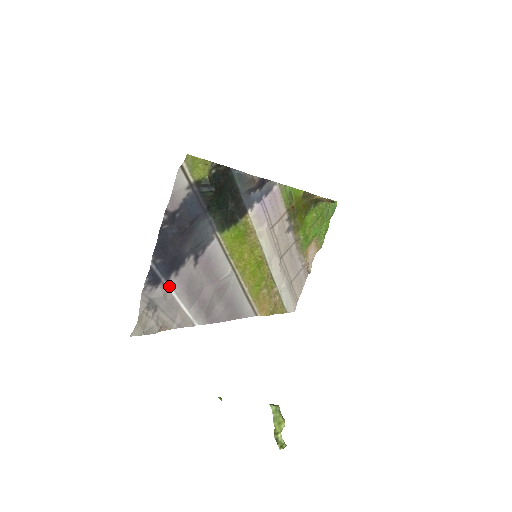
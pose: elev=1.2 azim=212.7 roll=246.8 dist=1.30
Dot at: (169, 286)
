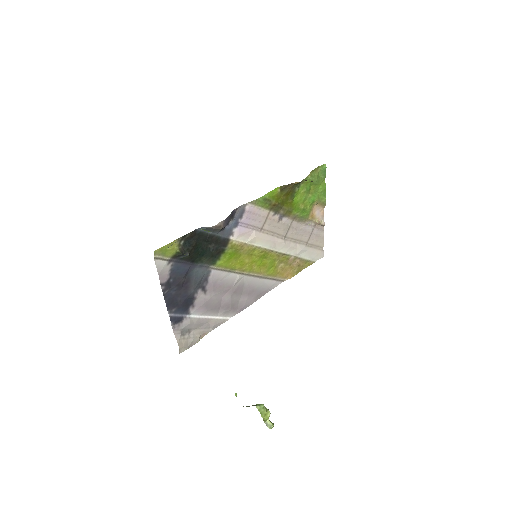
Dot at: (191, 315)
